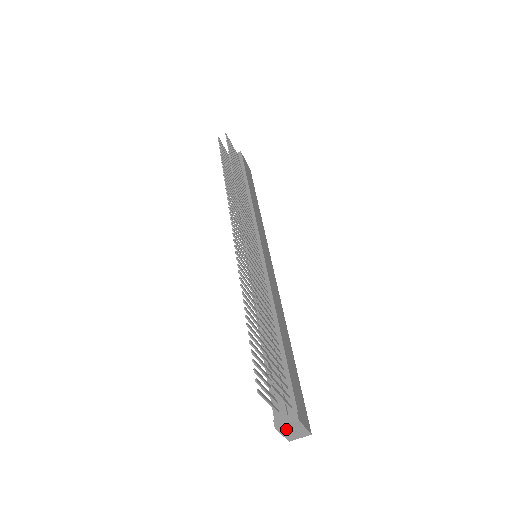
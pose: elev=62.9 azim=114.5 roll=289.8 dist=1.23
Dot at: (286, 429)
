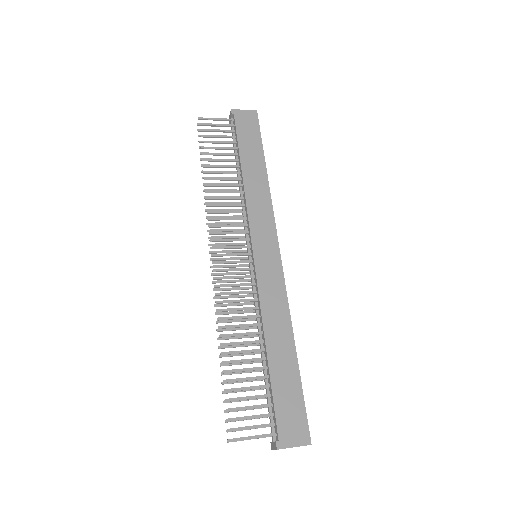
Dot at: occluded
